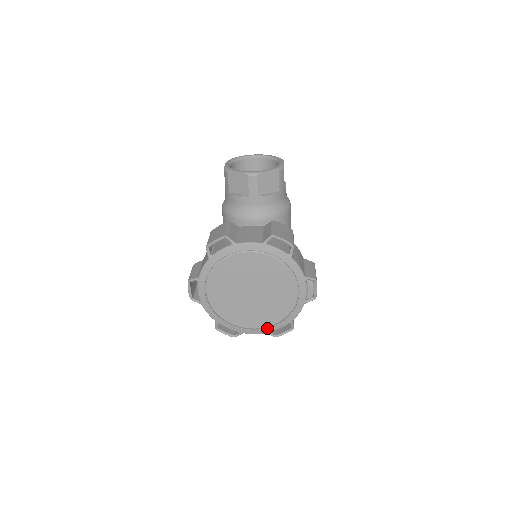
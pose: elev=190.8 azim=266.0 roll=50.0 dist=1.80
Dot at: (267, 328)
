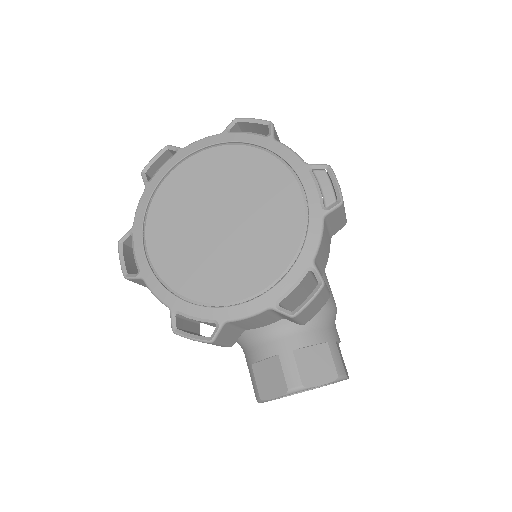
Dot at: (267, 291)
